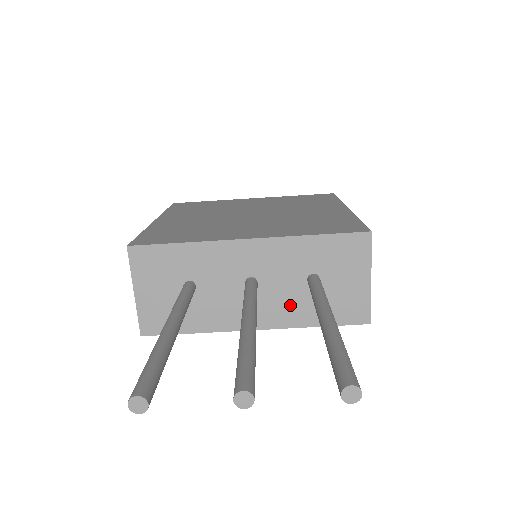
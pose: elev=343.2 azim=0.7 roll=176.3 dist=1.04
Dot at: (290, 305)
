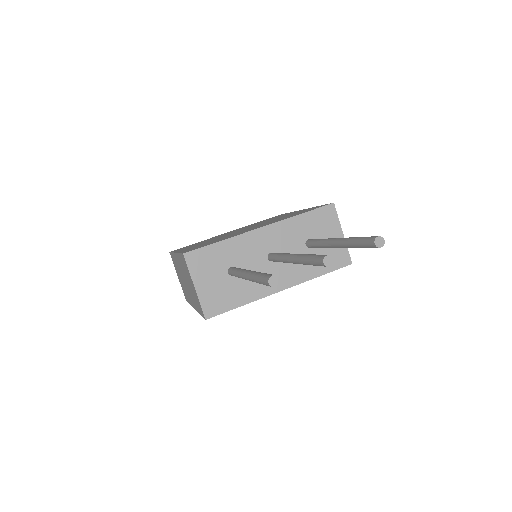
Dot at: (300, 265)
